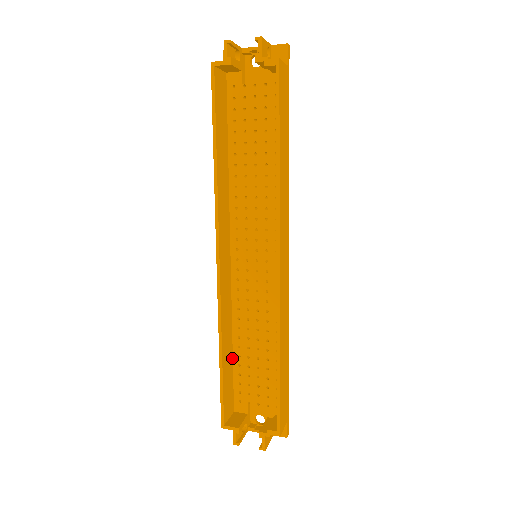
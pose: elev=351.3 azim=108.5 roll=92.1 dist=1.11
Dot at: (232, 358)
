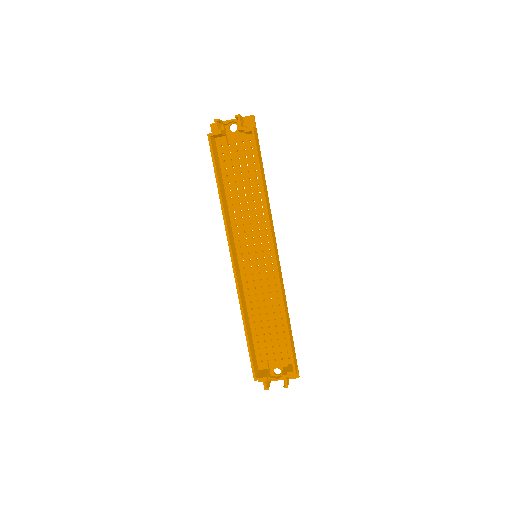
Dot at: (251, 331)
